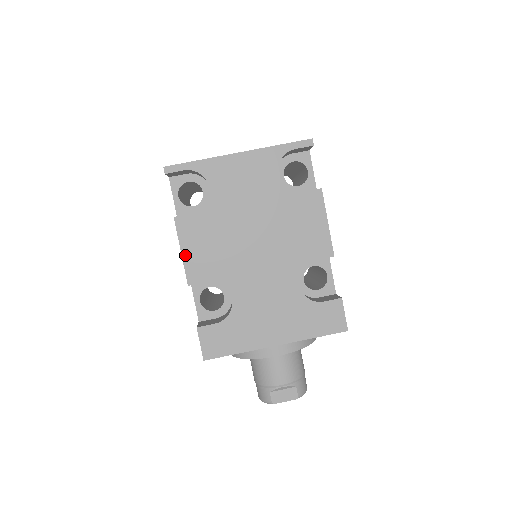
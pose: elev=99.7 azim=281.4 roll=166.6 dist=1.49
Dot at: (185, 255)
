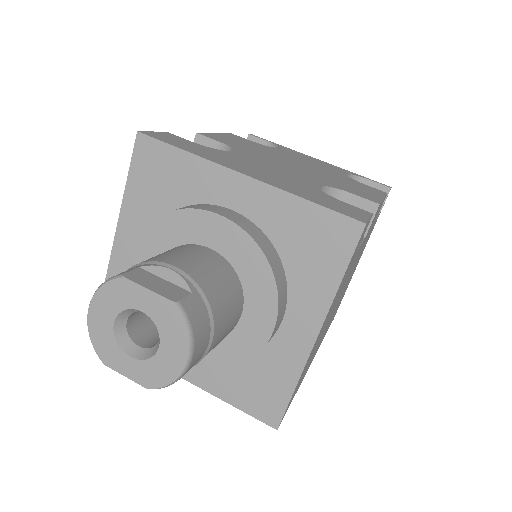
Dot at: (217, 134)
